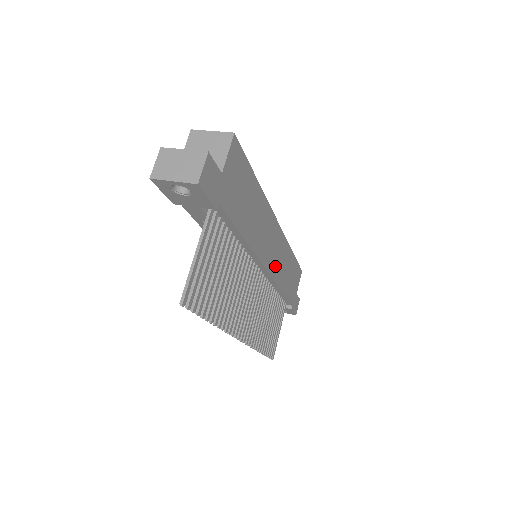
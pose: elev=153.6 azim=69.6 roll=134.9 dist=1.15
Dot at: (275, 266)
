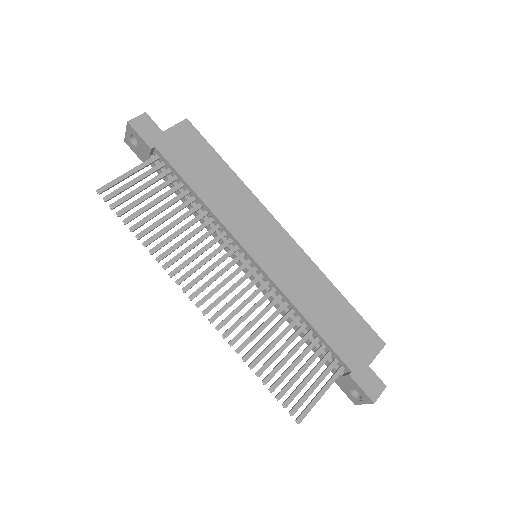
Dot at: (279, 271)
